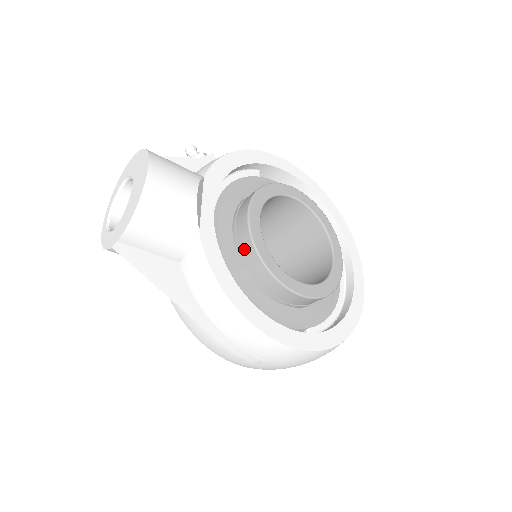
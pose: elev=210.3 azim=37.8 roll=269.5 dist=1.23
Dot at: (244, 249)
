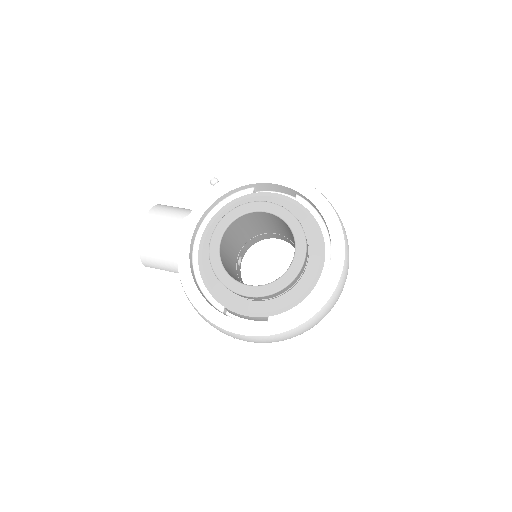
Dot at: occluded
